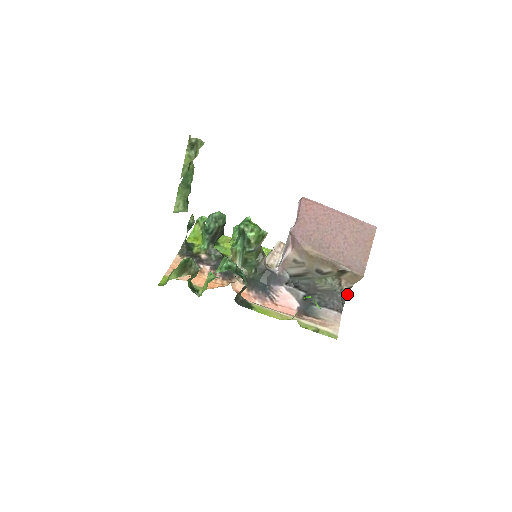
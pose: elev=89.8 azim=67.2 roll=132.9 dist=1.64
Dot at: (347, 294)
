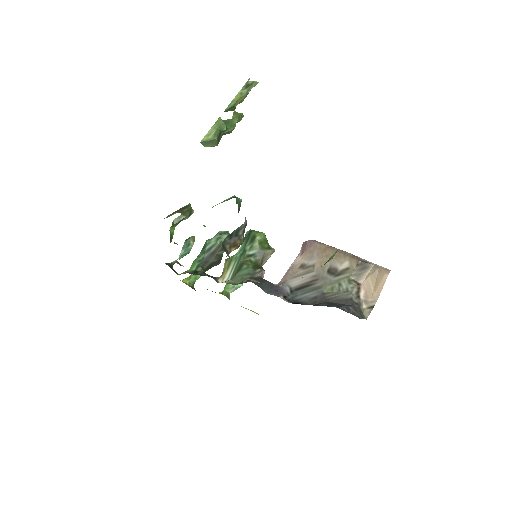
Dot at: (366, 318)
